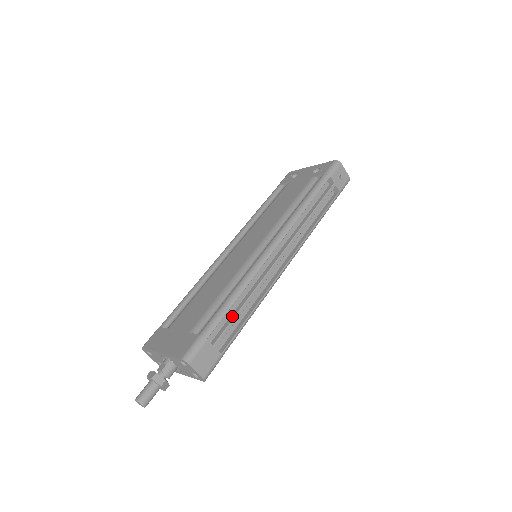
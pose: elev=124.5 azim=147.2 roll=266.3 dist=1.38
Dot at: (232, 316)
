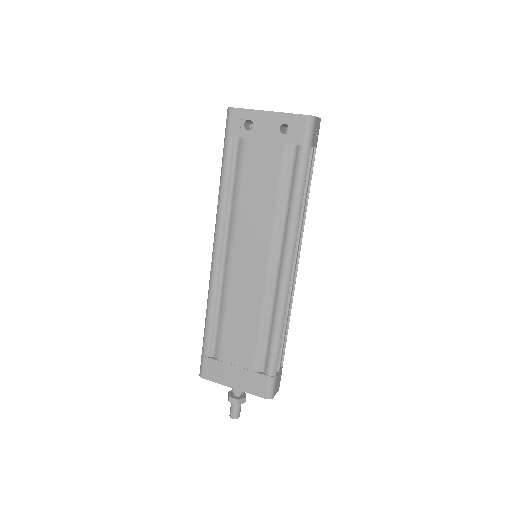
Dot at: occluded
